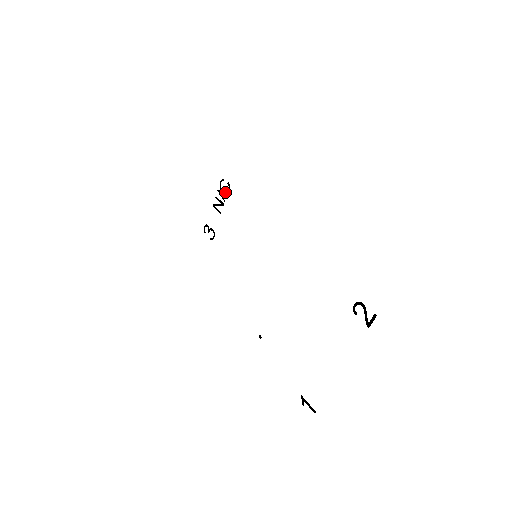
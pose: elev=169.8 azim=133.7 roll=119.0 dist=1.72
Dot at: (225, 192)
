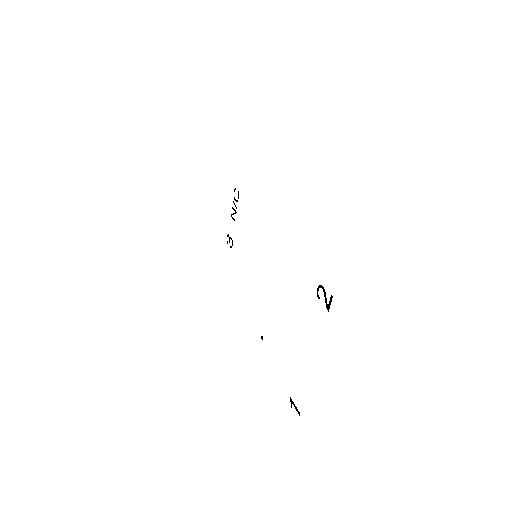
Dot at: (237, 200)
